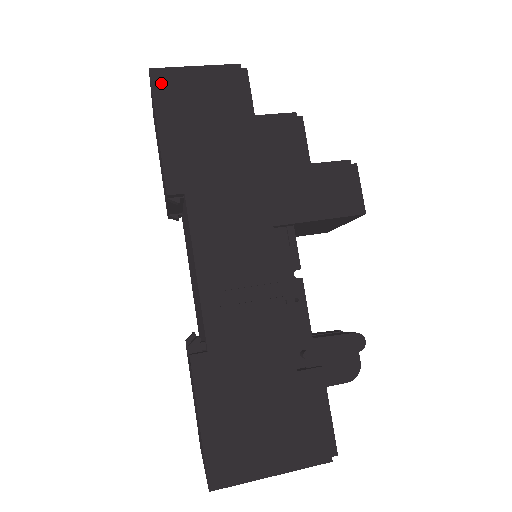
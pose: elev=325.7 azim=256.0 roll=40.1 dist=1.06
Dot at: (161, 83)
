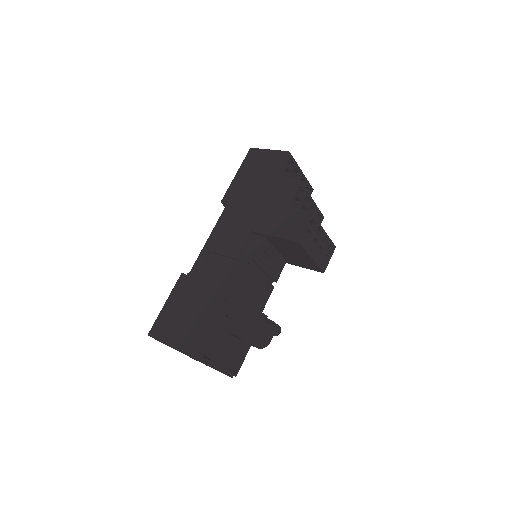
Dot at: (251, 155)
